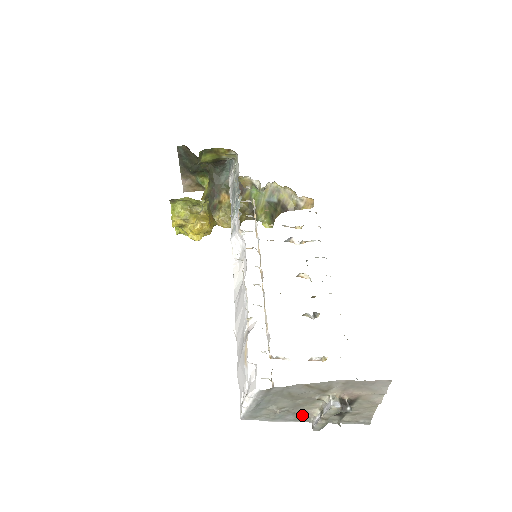
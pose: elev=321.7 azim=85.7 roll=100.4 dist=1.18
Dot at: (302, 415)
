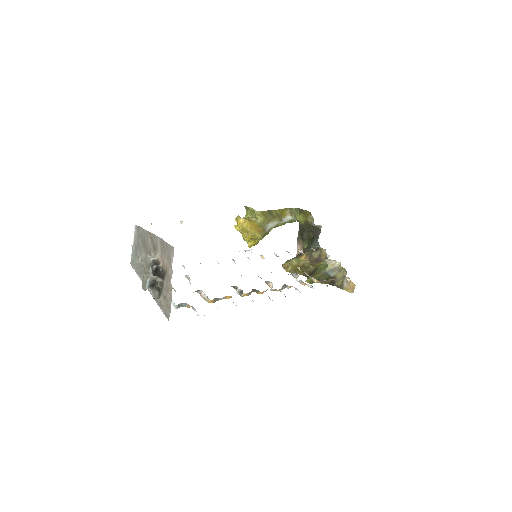
Dot at: occluded
